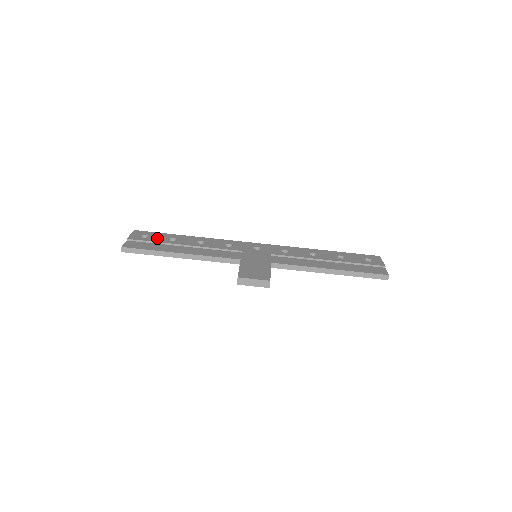
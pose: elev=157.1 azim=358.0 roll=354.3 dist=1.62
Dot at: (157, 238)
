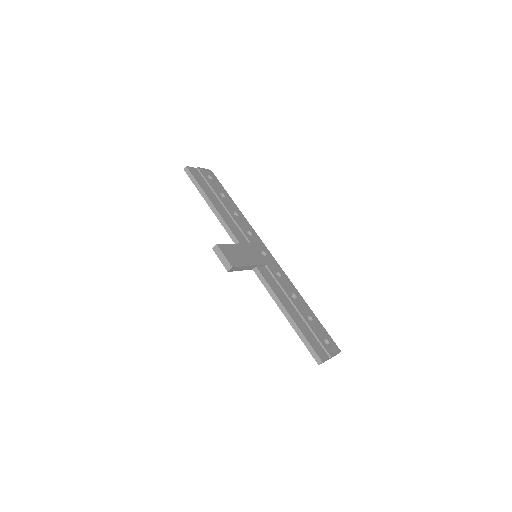
Dot at: (215, 185)
